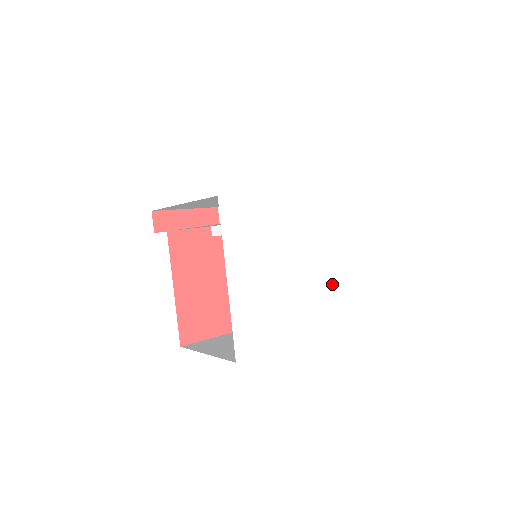
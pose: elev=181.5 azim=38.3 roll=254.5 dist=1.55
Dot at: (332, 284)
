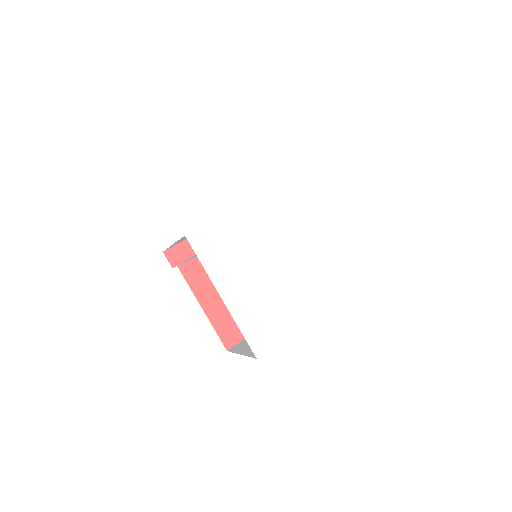
Dot at: (328, 256)
